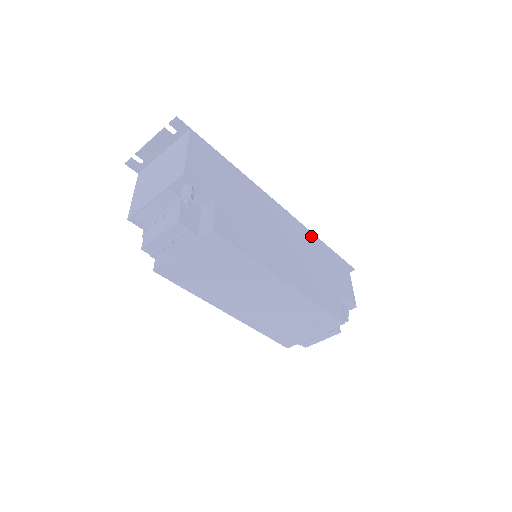
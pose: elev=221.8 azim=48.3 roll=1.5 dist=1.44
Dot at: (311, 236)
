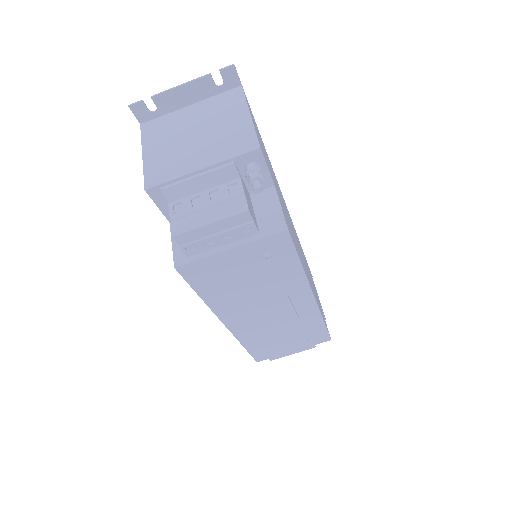
Dot at: occluded
